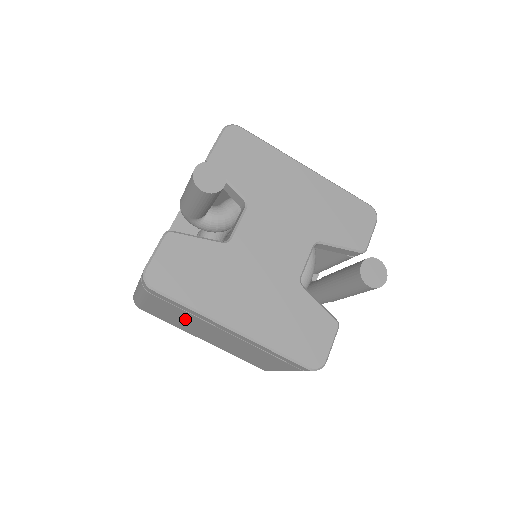
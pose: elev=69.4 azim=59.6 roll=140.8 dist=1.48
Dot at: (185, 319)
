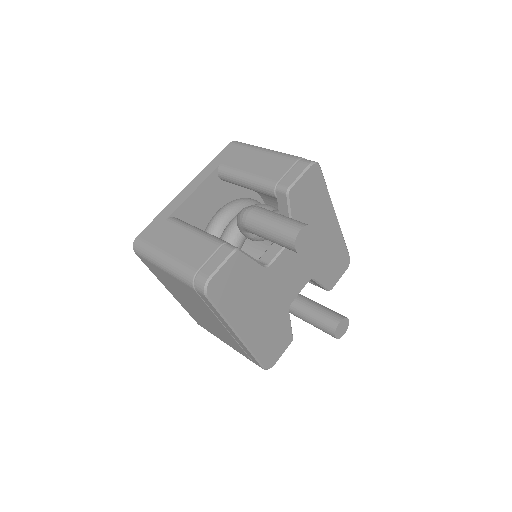
Dot at: (191, 298)
